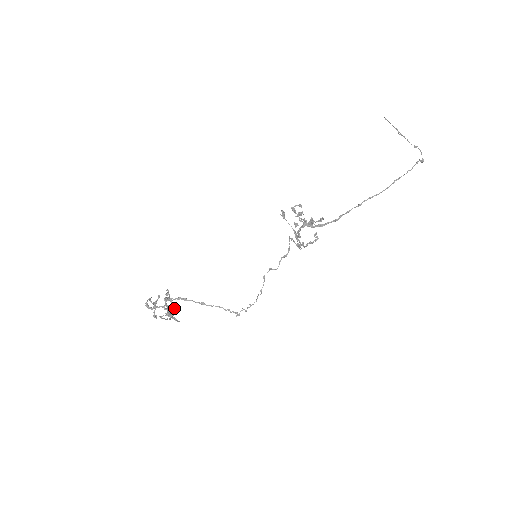
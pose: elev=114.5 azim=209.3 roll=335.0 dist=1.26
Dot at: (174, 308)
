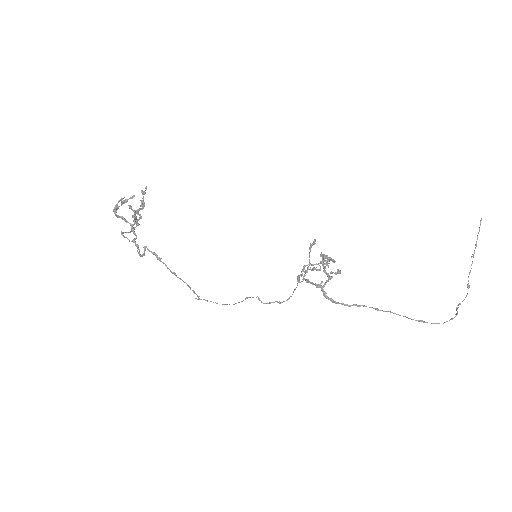
Dot at: (143, 254)
